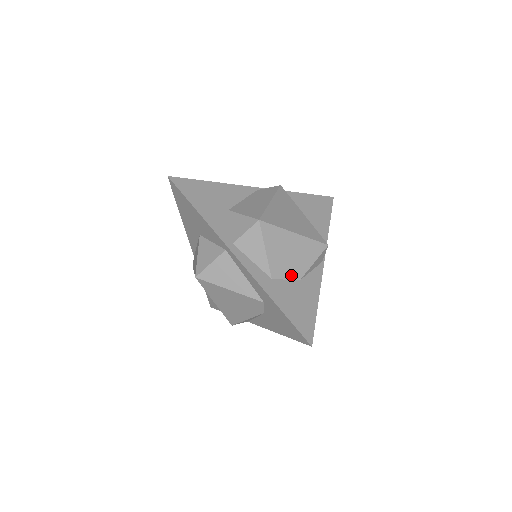
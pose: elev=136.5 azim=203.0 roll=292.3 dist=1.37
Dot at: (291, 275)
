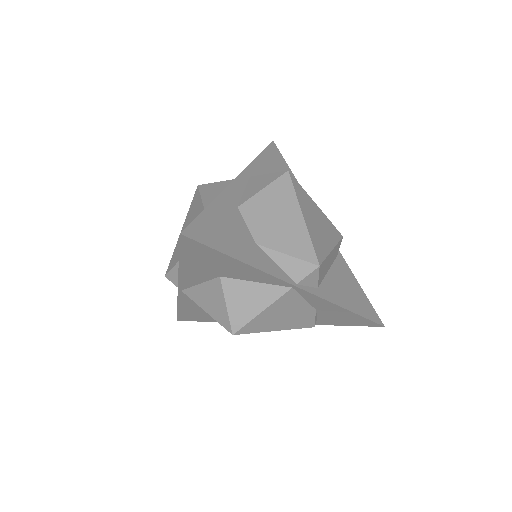
Dot at: (255, 230)
